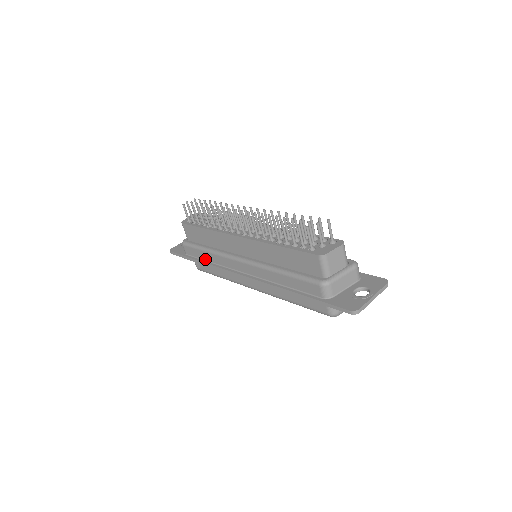
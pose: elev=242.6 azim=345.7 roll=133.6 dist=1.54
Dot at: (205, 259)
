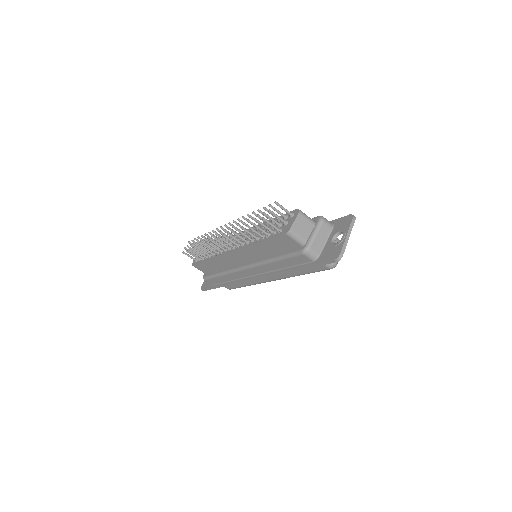
Dot at: (225, 281)
